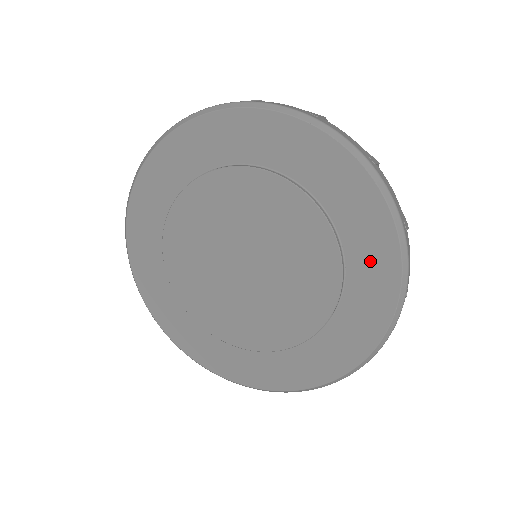
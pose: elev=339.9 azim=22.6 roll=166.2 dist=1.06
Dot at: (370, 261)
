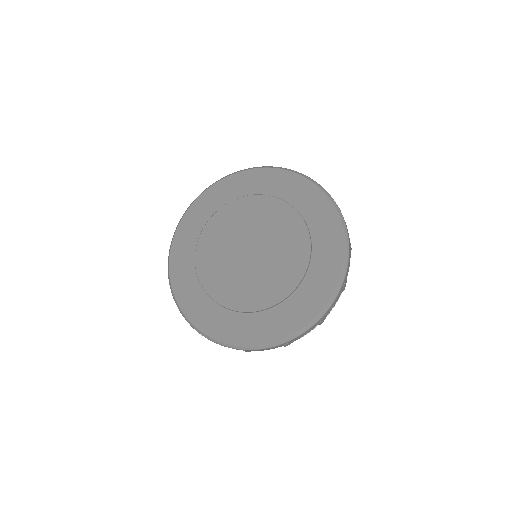
Dot at: (323, 225)
